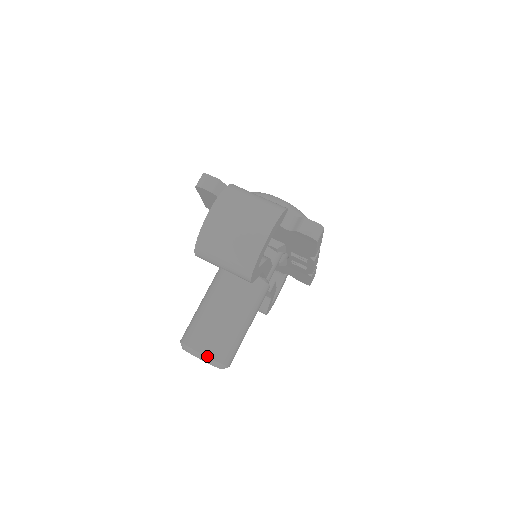
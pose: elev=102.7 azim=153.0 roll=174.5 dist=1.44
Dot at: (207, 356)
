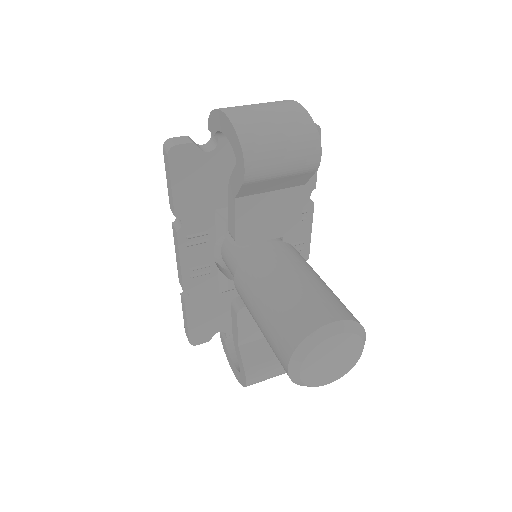
Dot at: (344, 319)
